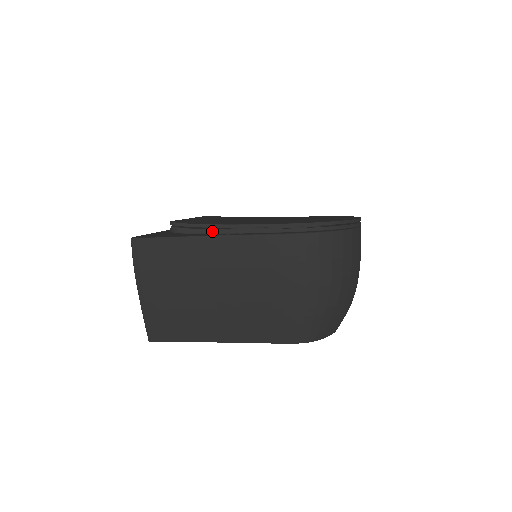
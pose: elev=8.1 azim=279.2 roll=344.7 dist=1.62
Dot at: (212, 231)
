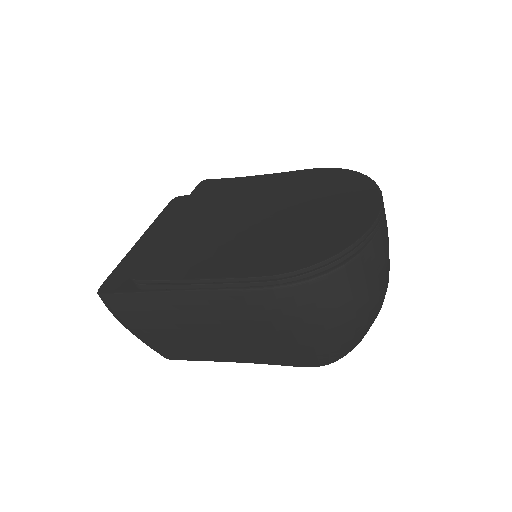
Dot at: (177, 287)
